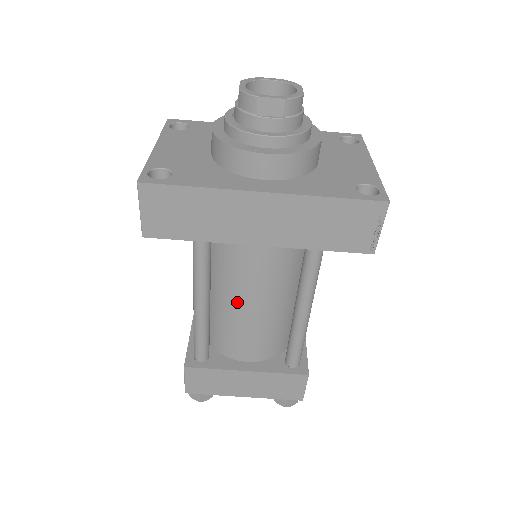
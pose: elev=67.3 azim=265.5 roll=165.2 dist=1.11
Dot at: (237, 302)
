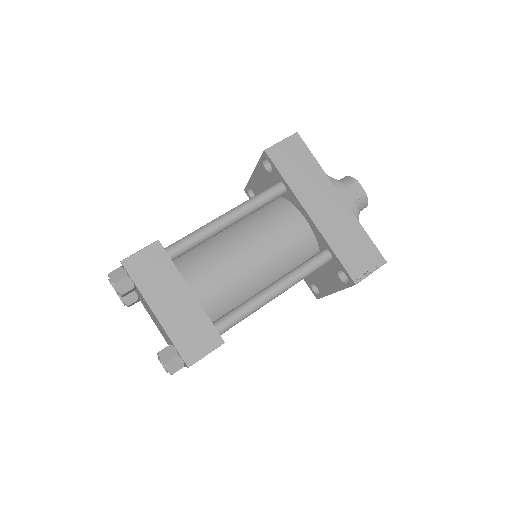
Dot at: (245, 242)
